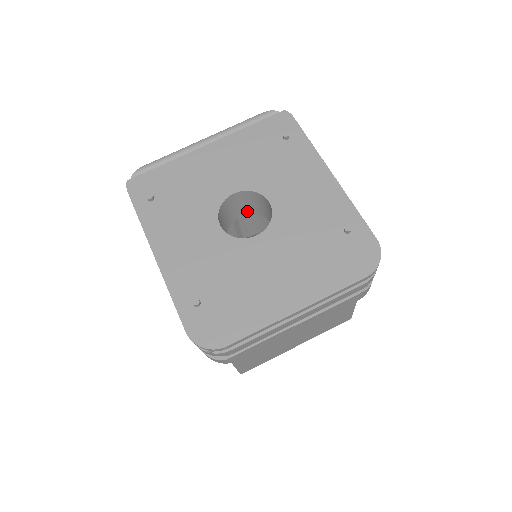
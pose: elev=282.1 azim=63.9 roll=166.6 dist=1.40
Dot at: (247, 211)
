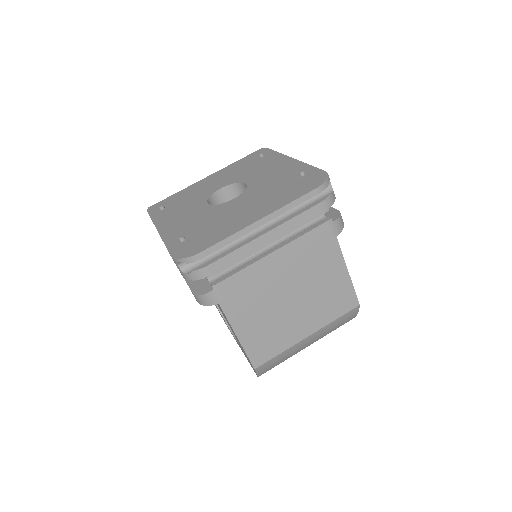
Dot at: occluded
